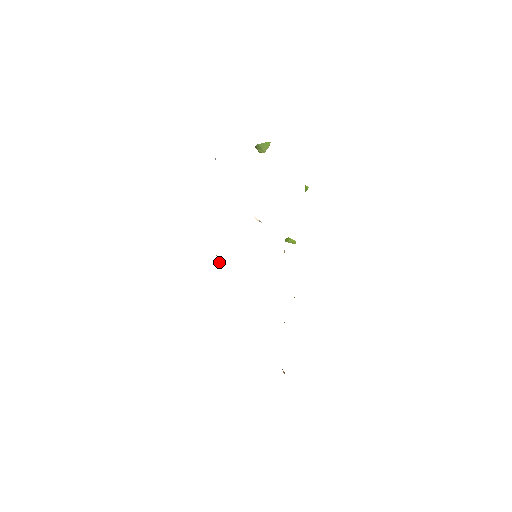
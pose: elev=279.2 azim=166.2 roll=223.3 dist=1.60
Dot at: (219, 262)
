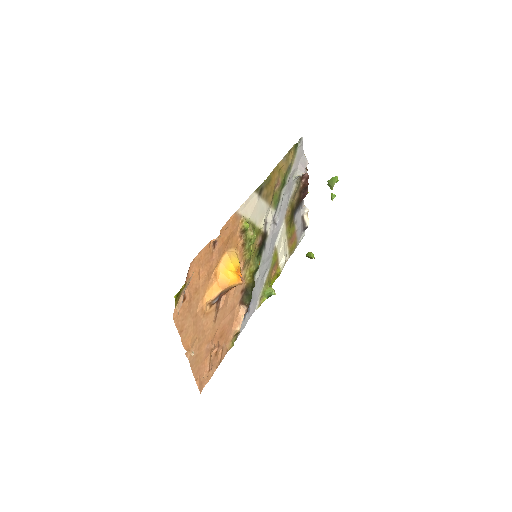
Dot at: (269, 291)
